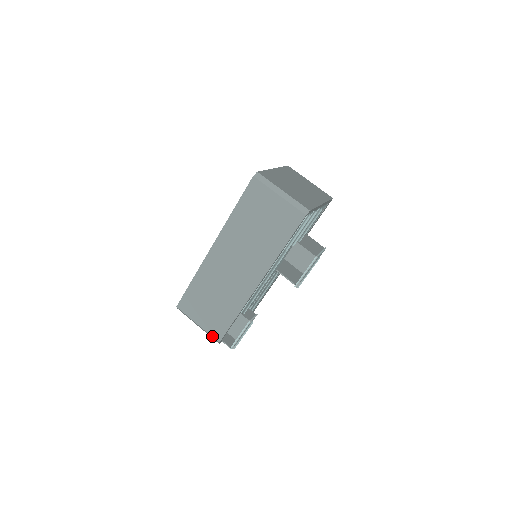
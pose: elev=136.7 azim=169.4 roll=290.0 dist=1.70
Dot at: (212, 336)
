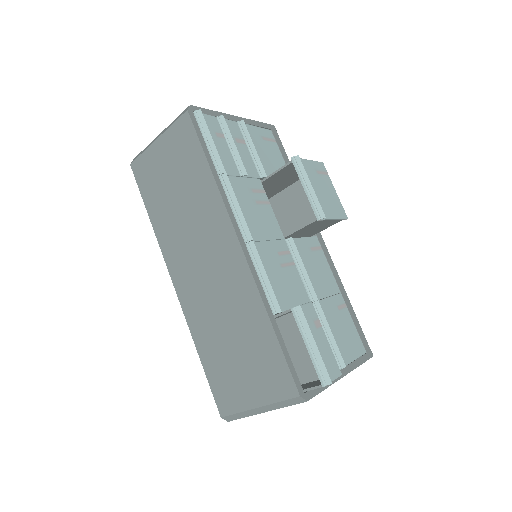
Dot at: (284, 399)
